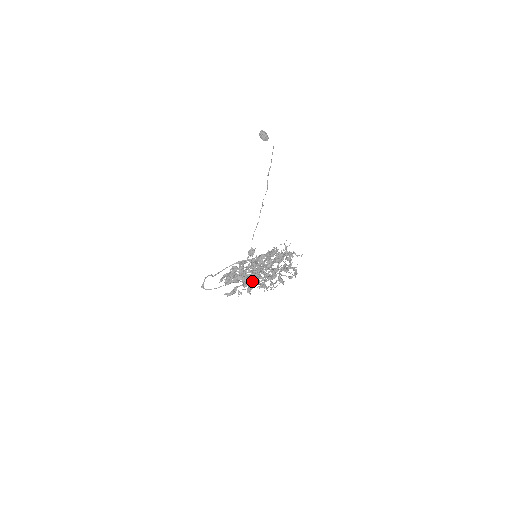
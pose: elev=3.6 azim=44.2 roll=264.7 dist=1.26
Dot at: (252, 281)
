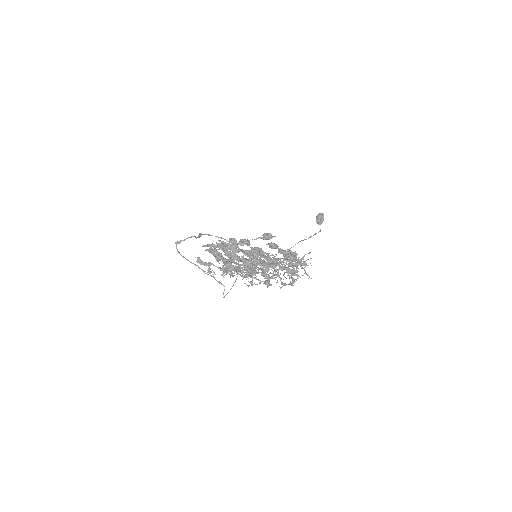
Dot at: (247, 254)
